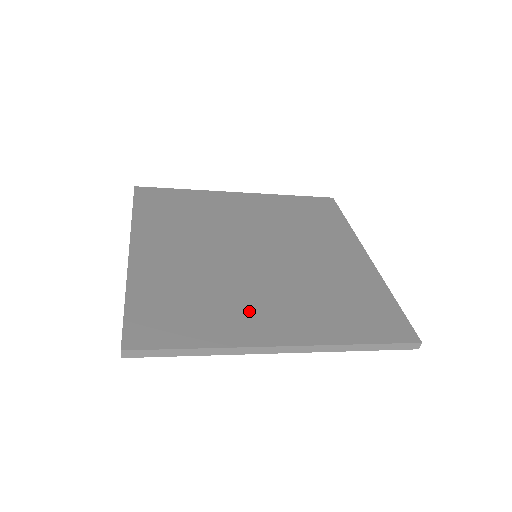
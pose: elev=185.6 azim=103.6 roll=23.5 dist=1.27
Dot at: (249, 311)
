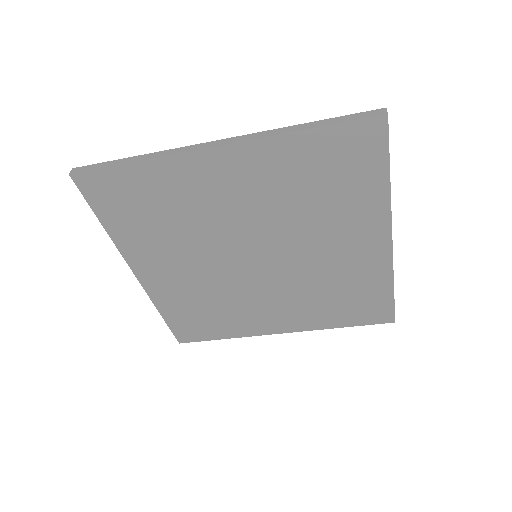
Dot at: occluded
